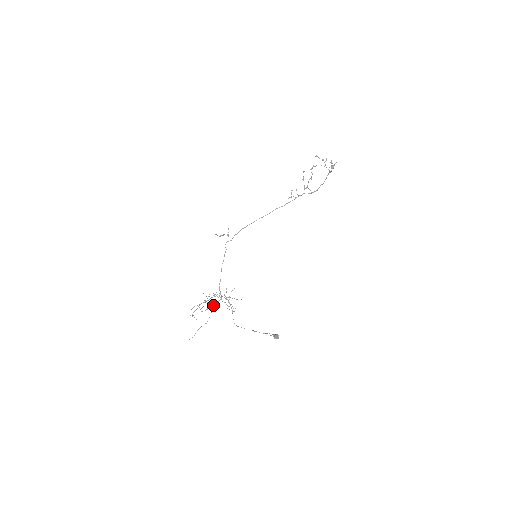
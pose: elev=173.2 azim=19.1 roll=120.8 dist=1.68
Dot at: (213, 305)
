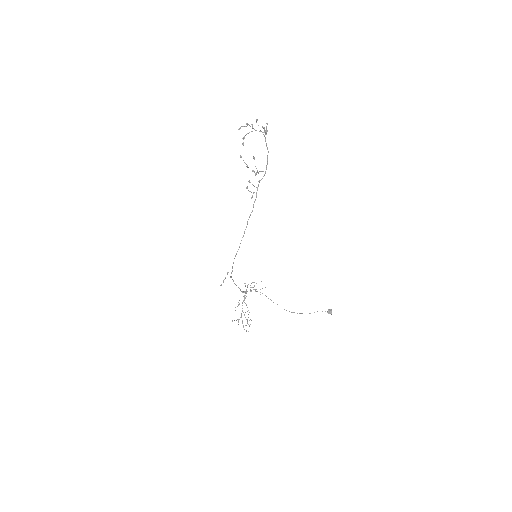
Dot at: occluded
